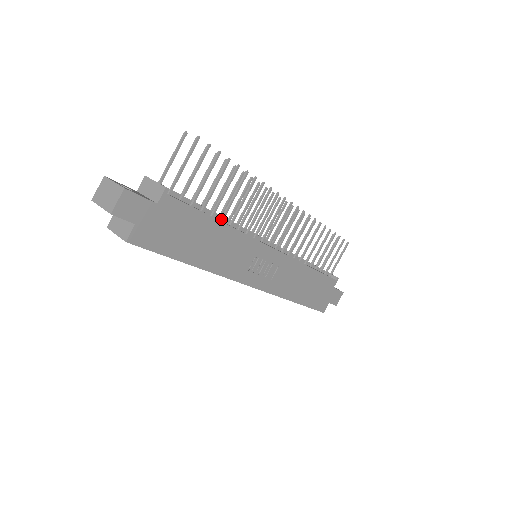
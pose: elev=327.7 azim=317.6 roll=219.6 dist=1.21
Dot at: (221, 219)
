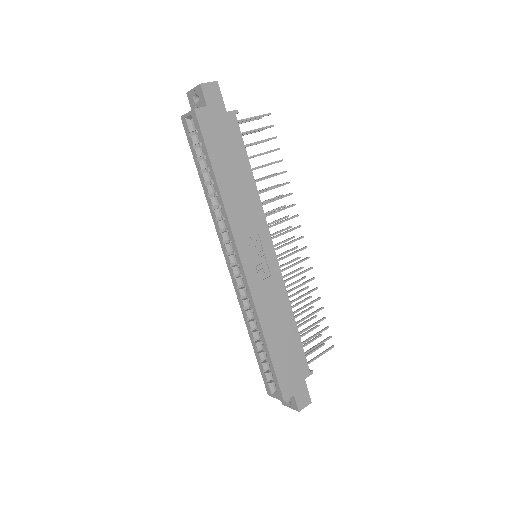
Dot at: occluded
